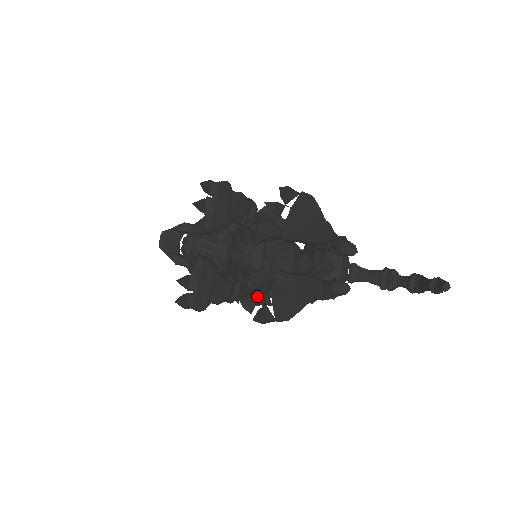
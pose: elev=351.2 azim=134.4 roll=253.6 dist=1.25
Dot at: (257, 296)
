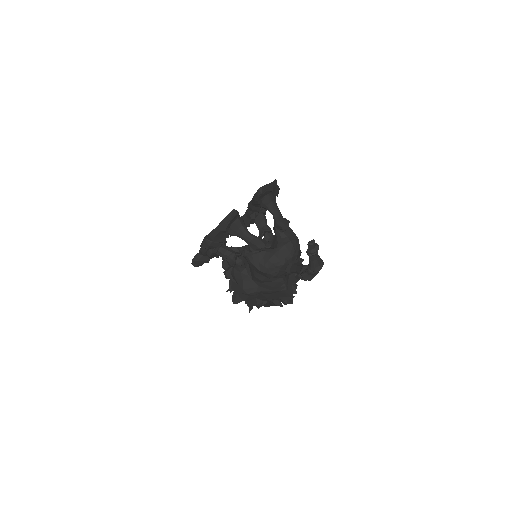
Dot at: occluded
